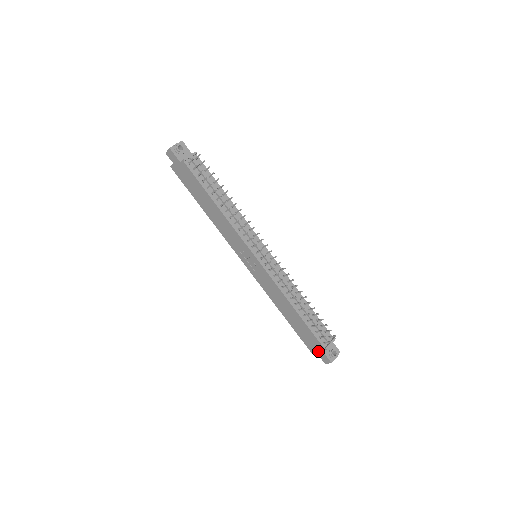
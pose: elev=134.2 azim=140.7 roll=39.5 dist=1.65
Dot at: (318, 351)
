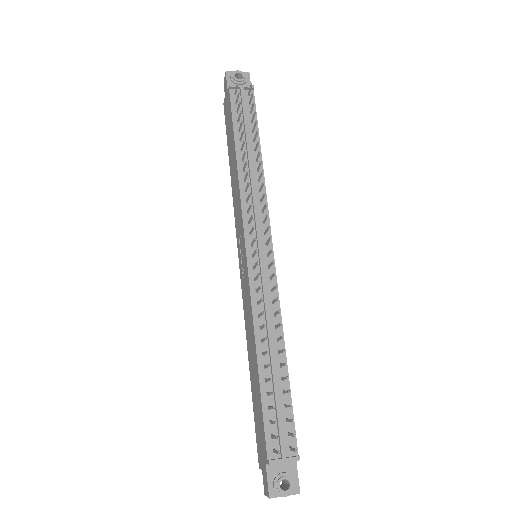
Dot at: (263, 462)
